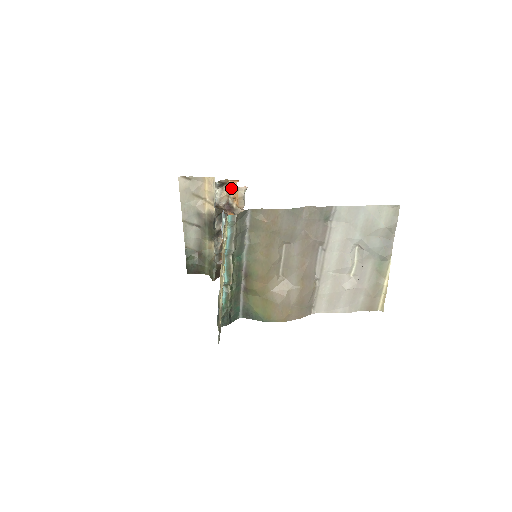
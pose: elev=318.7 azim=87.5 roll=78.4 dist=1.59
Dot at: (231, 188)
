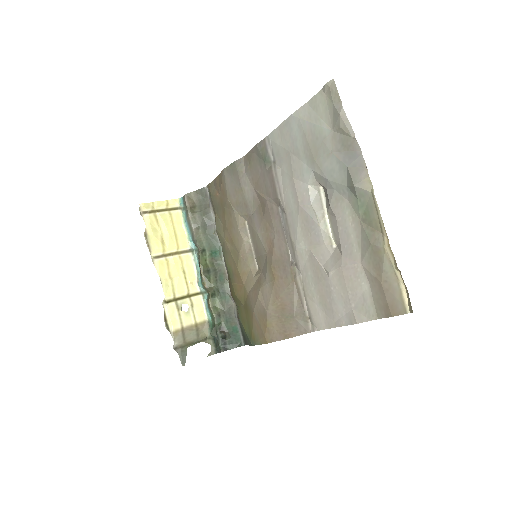
Dot at: occluded
